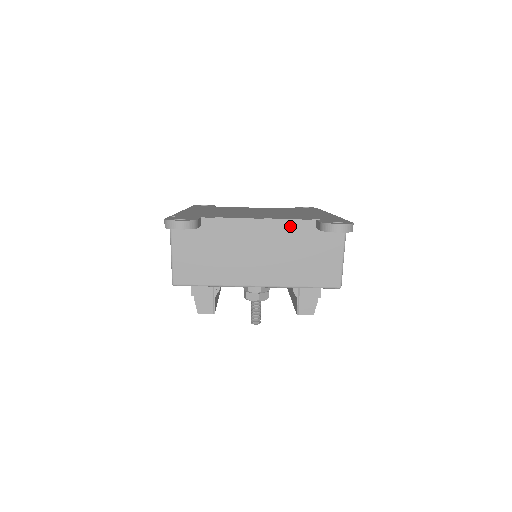
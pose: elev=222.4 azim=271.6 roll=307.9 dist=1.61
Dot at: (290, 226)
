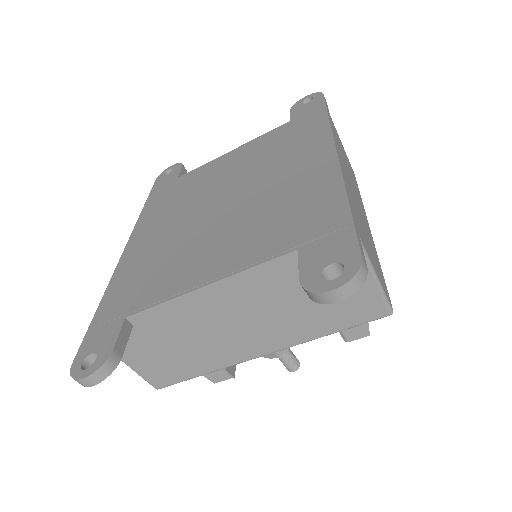
Dot at: (260, 275)
